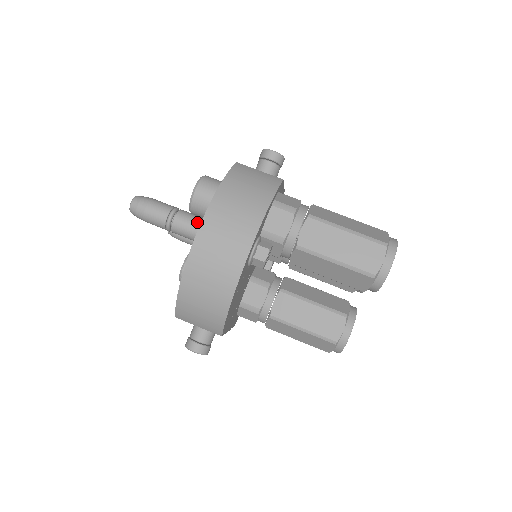
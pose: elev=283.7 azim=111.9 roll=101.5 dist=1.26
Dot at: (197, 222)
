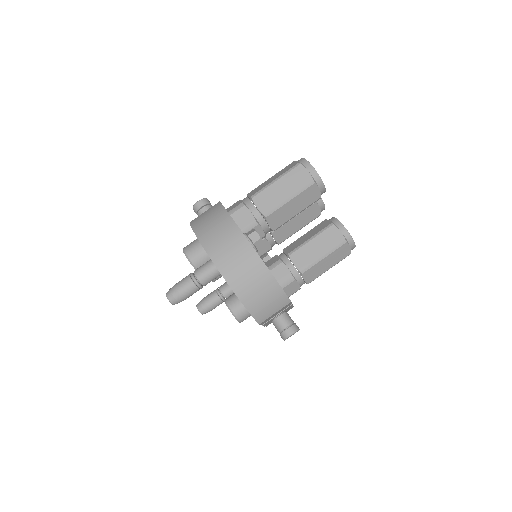
Dot at: (208, 264)
